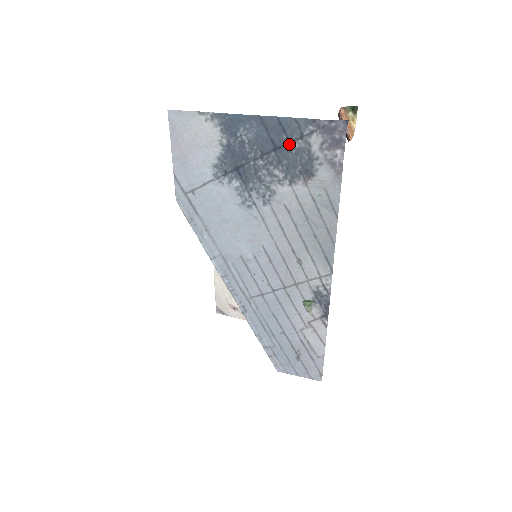
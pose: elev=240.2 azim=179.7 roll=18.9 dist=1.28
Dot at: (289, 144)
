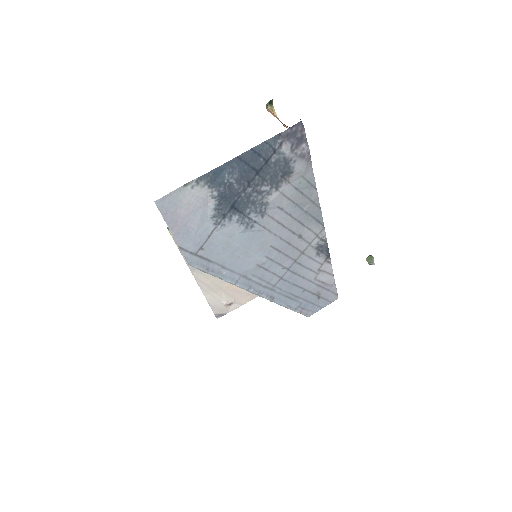
Dot at: (267, 163)
